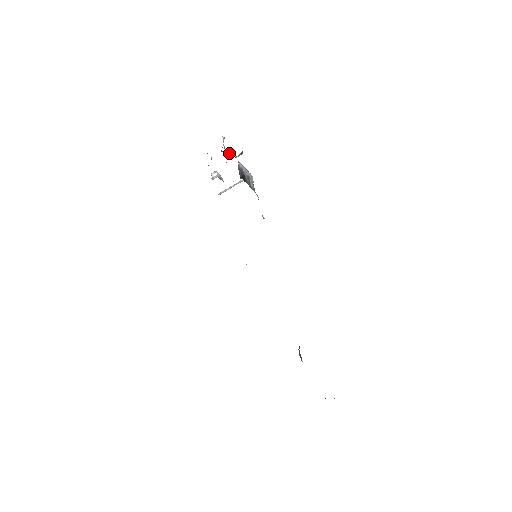
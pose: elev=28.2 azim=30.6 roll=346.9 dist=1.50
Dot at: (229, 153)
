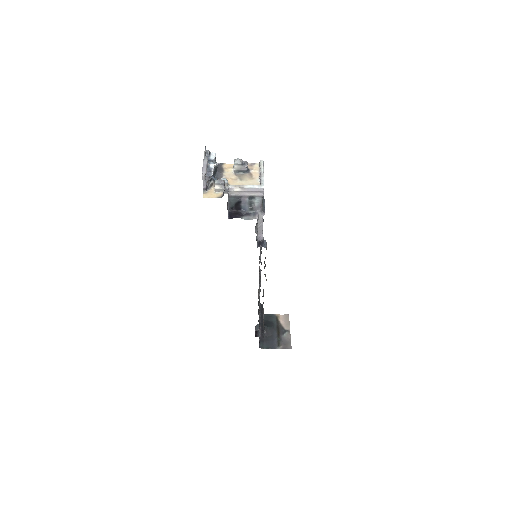
Dot at: (215, 187)
